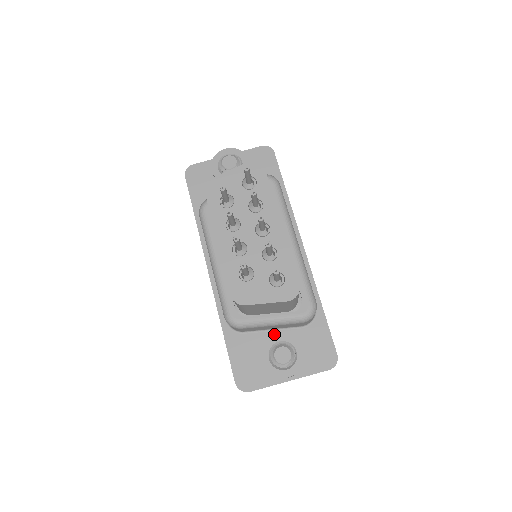
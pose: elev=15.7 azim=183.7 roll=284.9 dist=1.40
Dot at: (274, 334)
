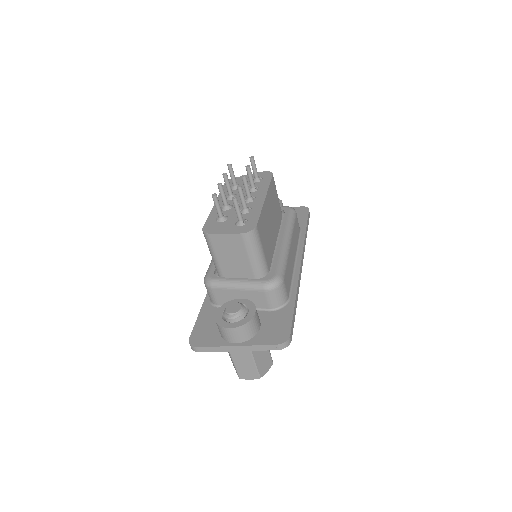
Dot at: occluded
